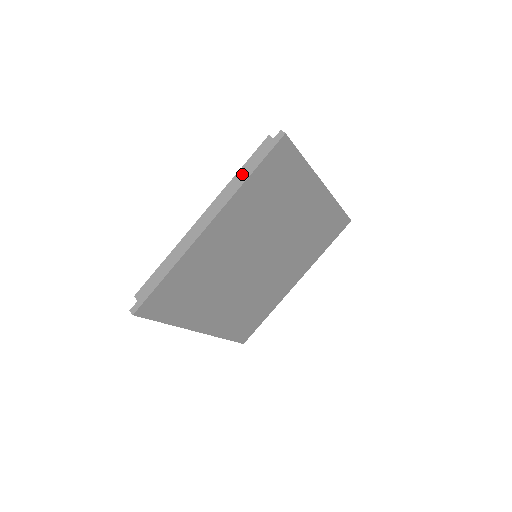
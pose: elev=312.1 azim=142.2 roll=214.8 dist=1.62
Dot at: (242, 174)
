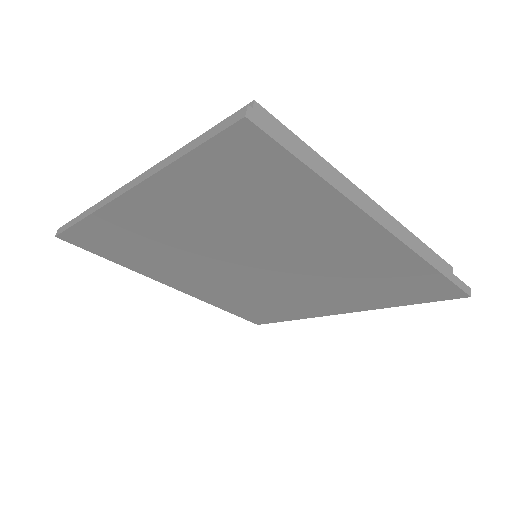
Dot at: occluded
